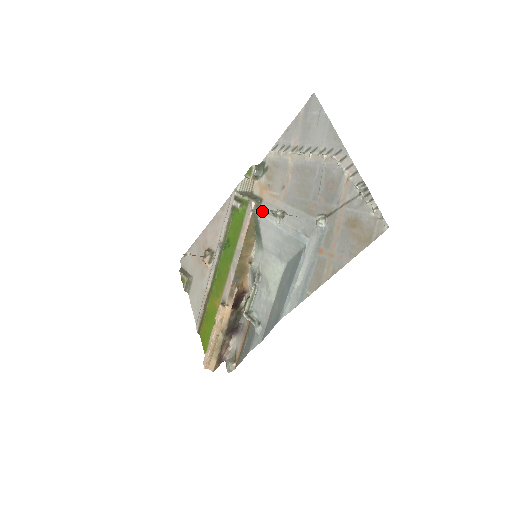
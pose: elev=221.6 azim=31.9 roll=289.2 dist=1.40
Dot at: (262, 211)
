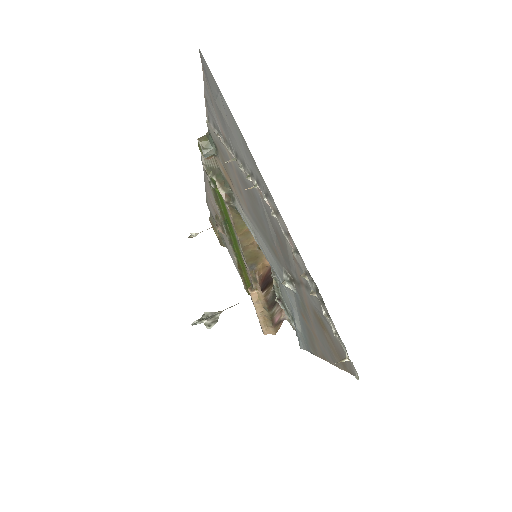
Dot at: (236, 207)
